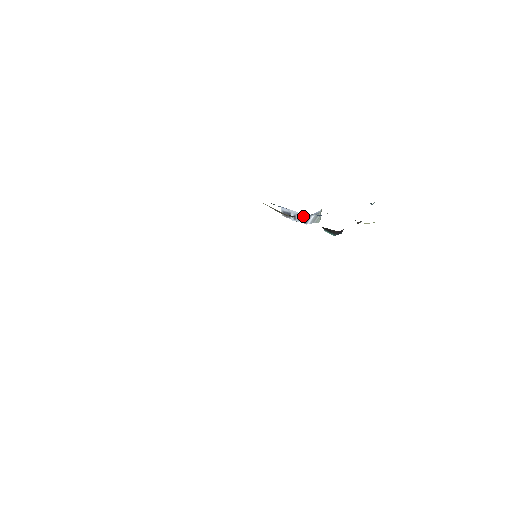
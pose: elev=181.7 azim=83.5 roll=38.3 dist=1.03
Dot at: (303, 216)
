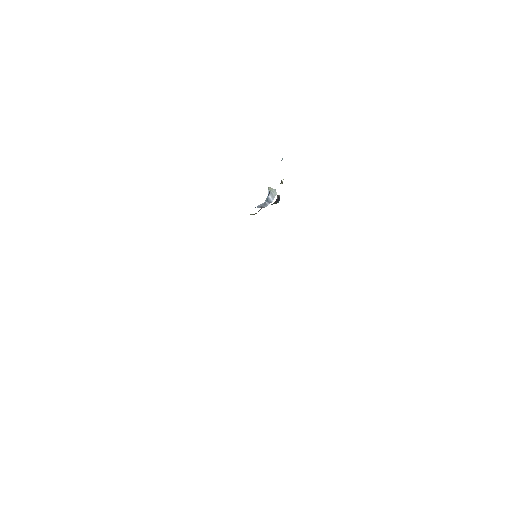
Dot at: (265, 202)
